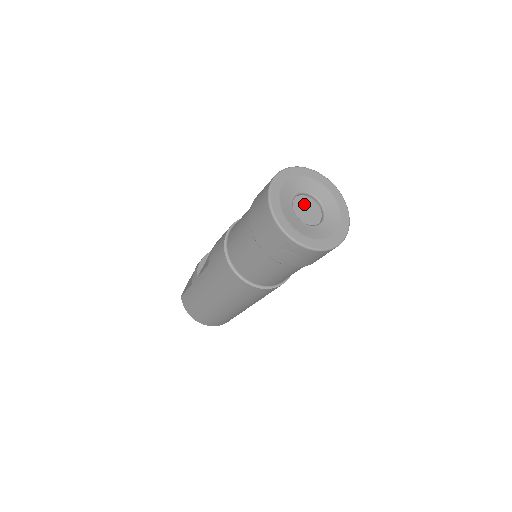
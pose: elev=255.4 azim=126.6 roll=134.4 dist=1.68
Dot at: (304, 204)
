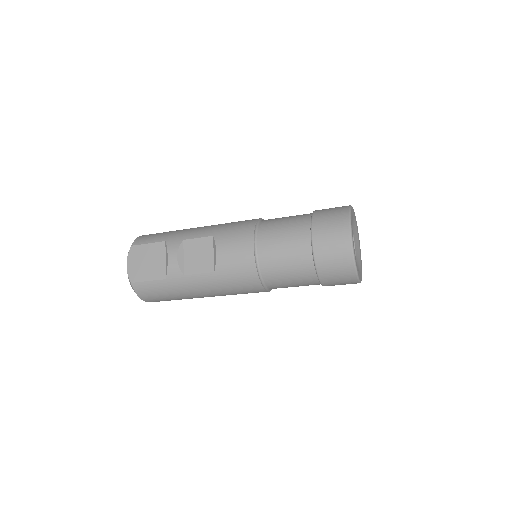
Dot at: occluded
